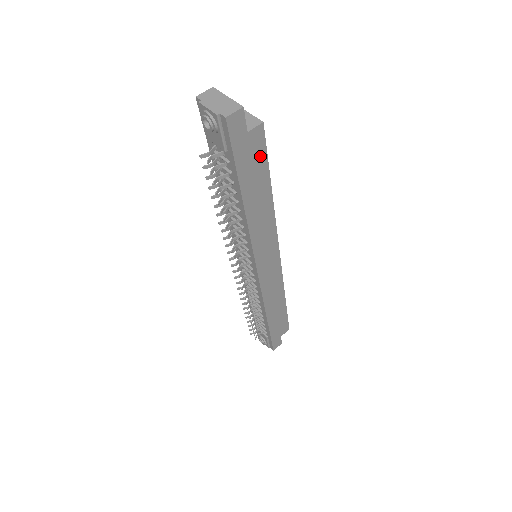
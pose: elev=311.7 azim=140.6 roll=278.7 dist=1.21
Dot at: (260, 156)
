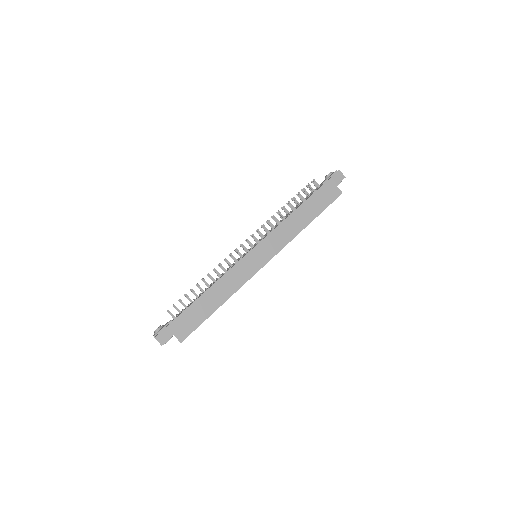
Dot at: (328, 201)
